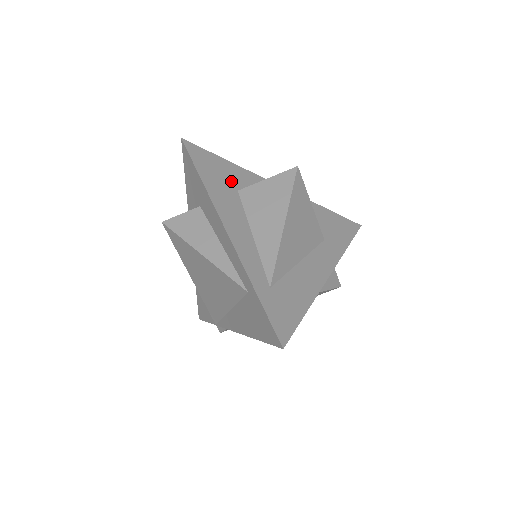
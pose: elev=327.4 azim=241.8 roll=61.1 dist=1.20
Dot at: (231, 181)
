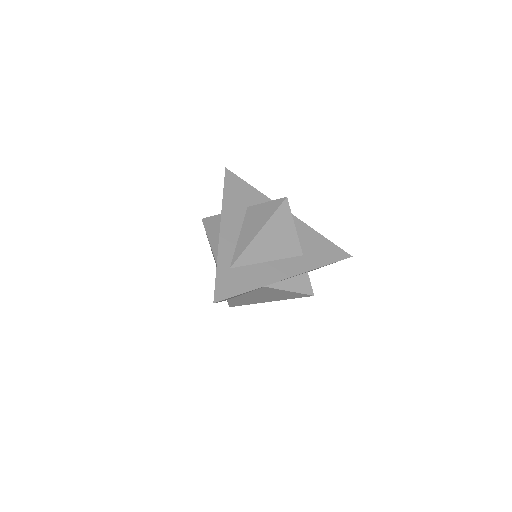
Dot at: (246, 200)
